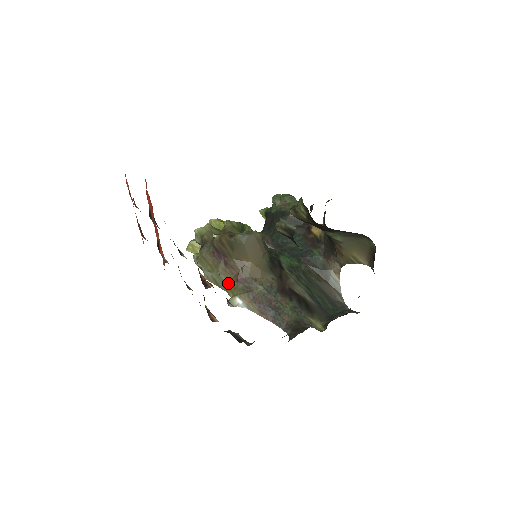
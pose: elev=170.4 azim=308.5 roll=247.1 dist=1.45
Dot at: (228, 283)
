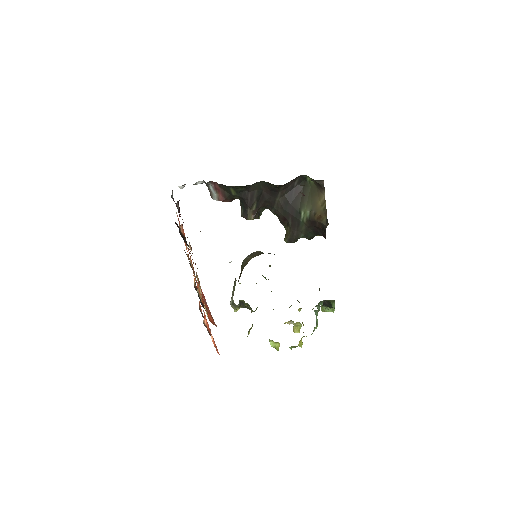
Dot at: occluded
